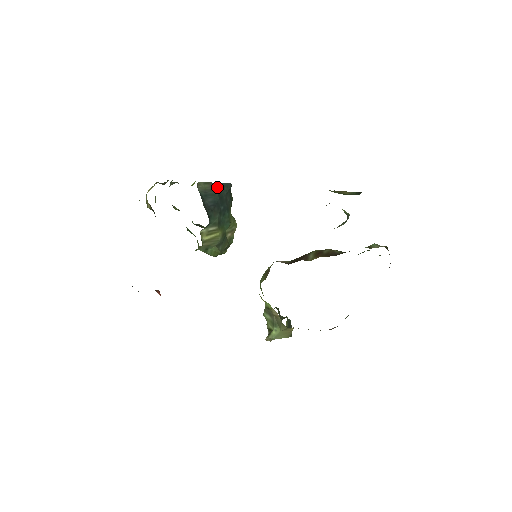
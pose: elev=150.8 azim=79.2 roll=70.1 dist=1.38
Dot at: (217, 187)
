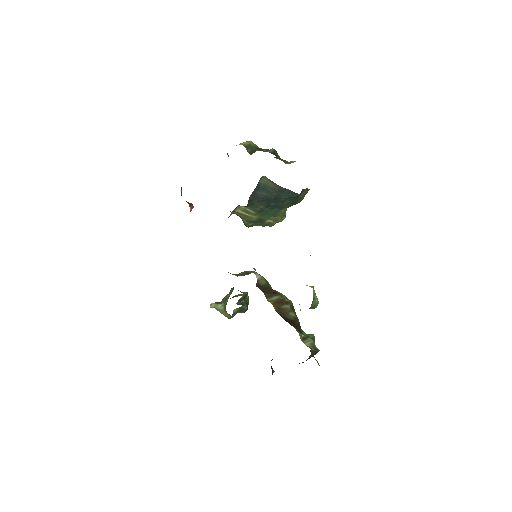
Dot at: (280, 189)
